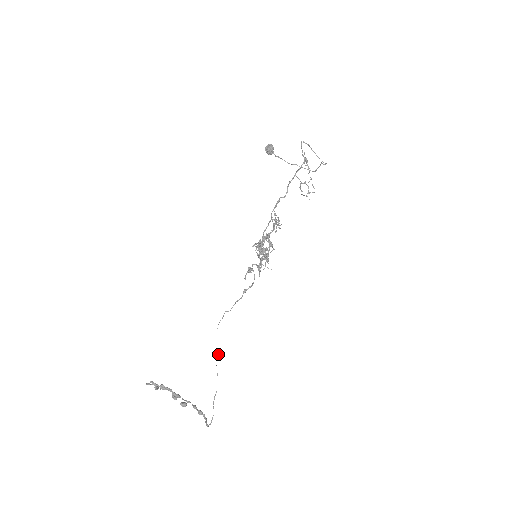
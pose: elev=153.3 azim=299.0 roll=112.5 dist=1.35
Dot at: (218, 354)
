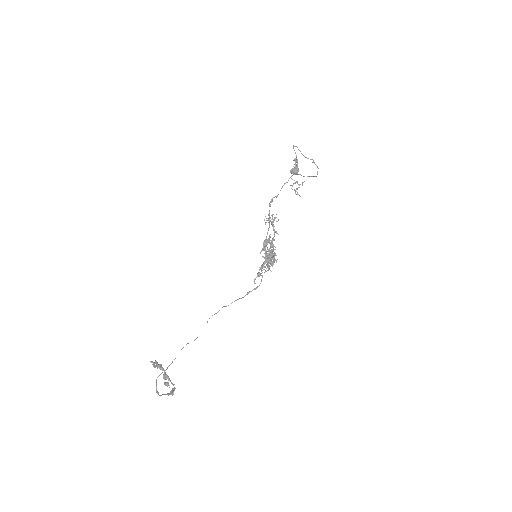
Dot at: (197, 337)
